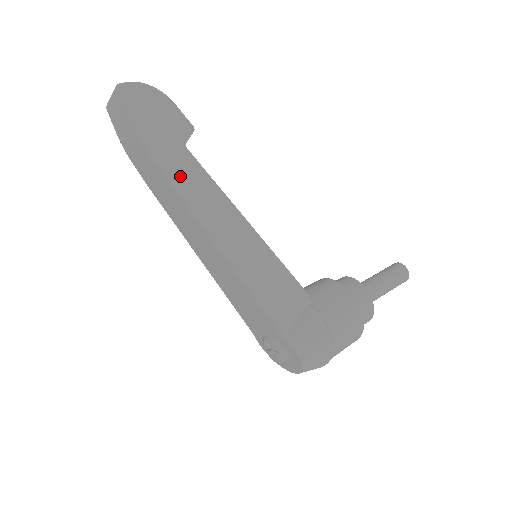
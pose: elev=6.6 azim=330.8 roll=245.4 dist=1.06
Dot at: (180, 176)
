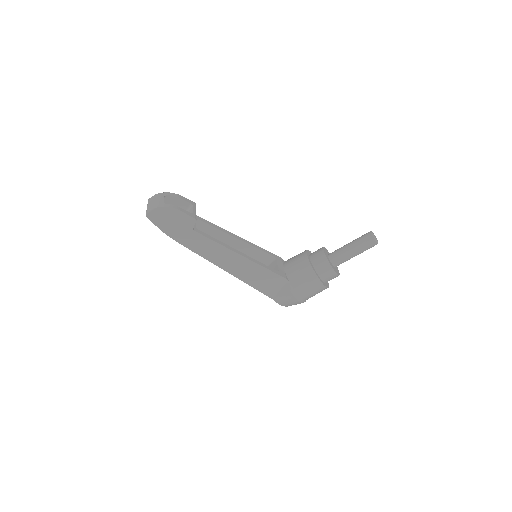
Dot at: (195, 245)
